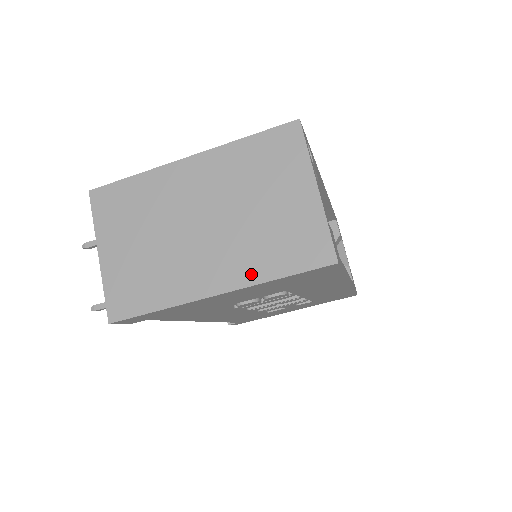
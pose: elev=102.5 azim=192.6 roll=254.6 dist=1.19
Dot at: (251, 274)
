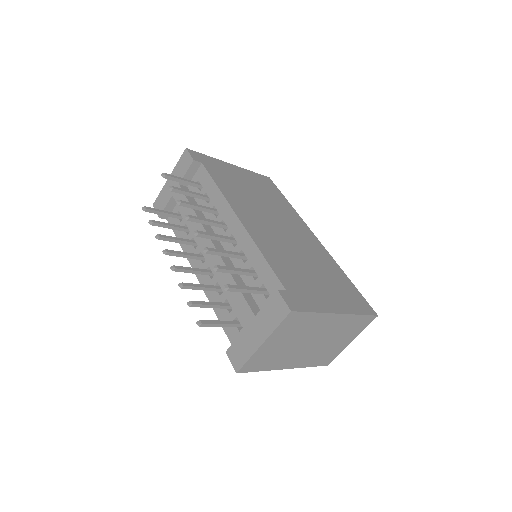
Dot at: (304, 364)
